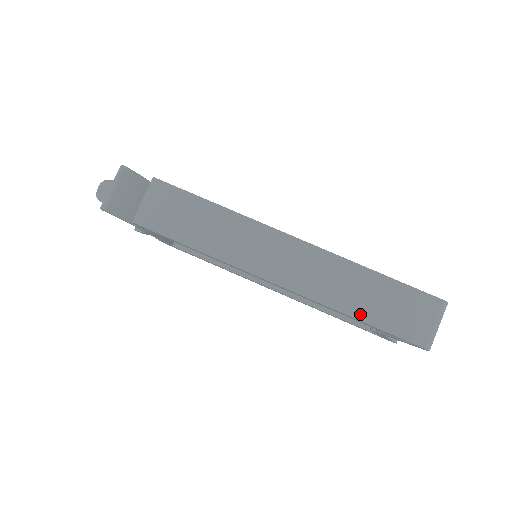
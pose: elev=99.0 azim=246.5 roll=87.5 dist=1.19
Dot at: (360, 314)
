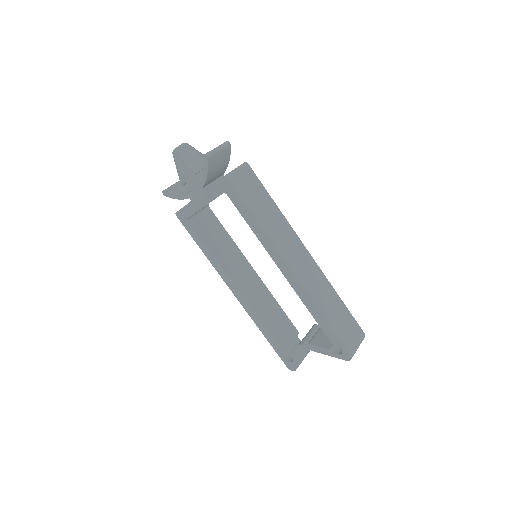
Dot at: (327, 316)
